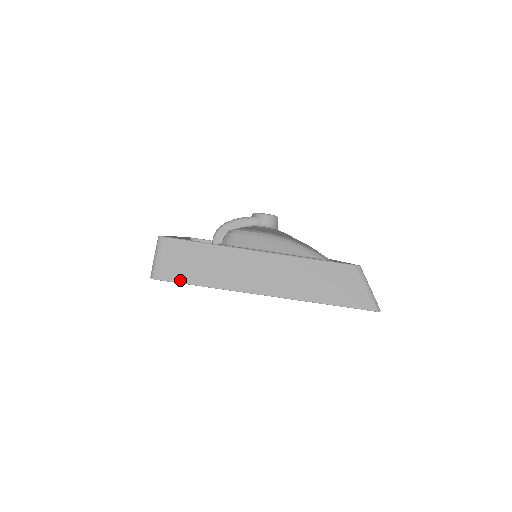
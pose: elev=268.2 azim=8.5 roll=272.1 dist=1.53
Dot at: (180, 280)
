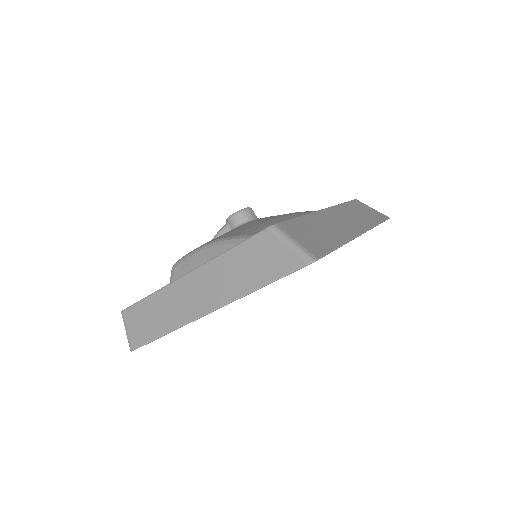
Dot at: (146, 341)
